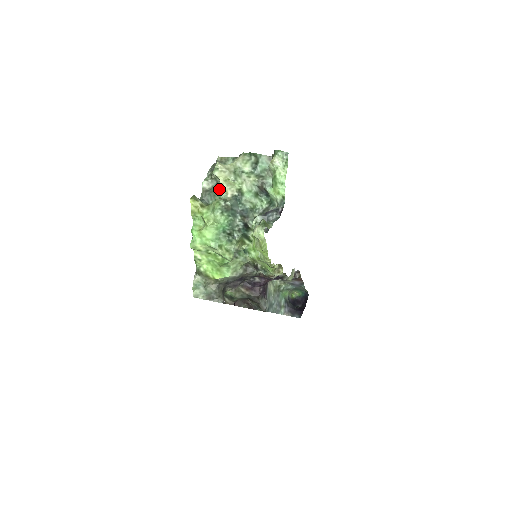
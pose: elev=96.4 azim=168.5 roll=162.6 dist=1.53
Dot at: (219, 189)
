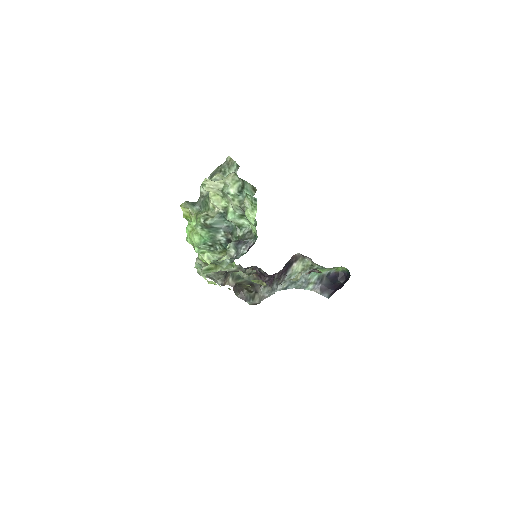
Dot at: (209, 201)
